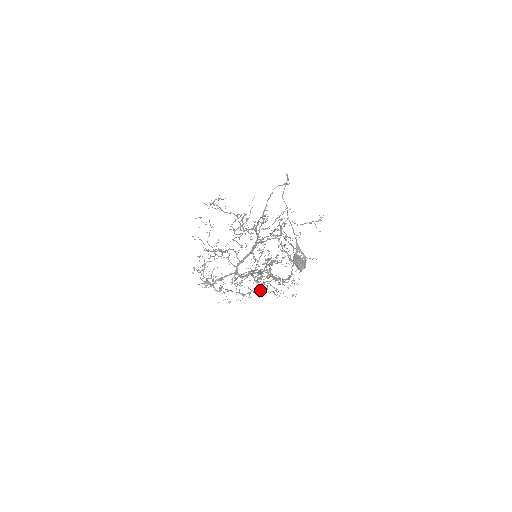
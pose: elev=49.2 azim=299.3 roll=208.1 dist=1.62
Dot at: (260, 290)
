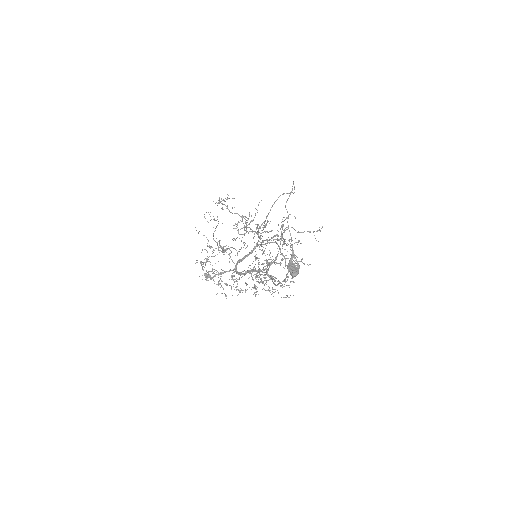
Dot at: (256, 288)
